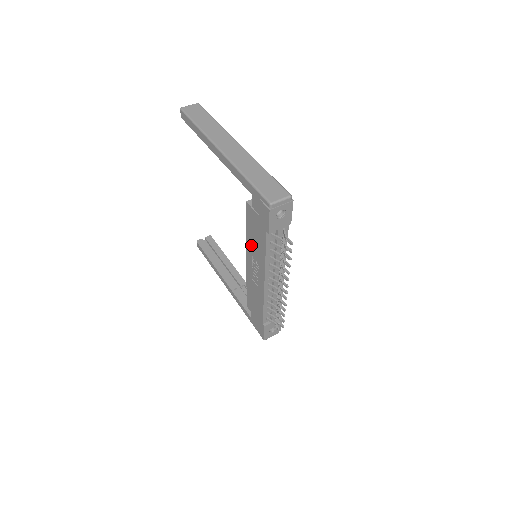
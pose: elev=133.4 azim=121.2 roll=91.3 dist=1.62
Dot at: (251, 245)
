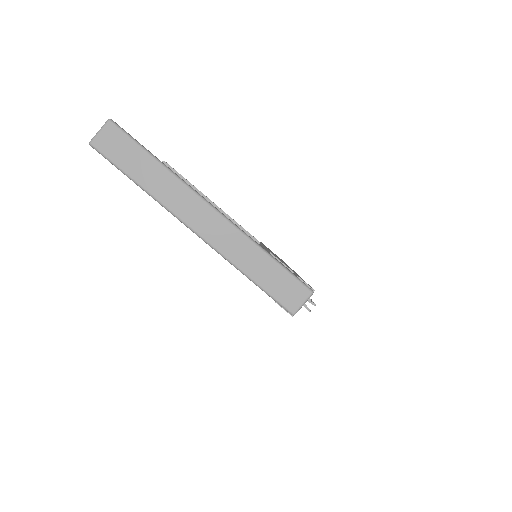
Dot at: occluded
